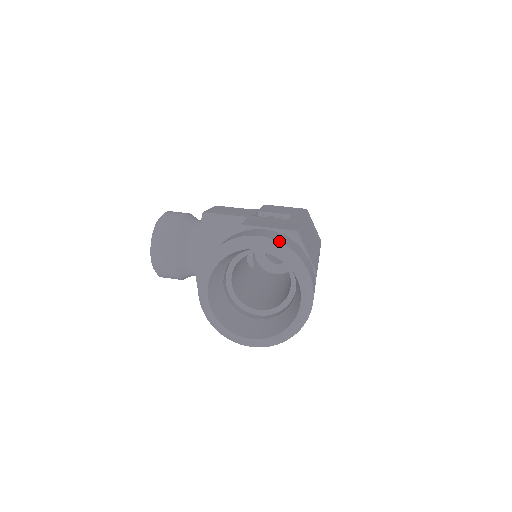
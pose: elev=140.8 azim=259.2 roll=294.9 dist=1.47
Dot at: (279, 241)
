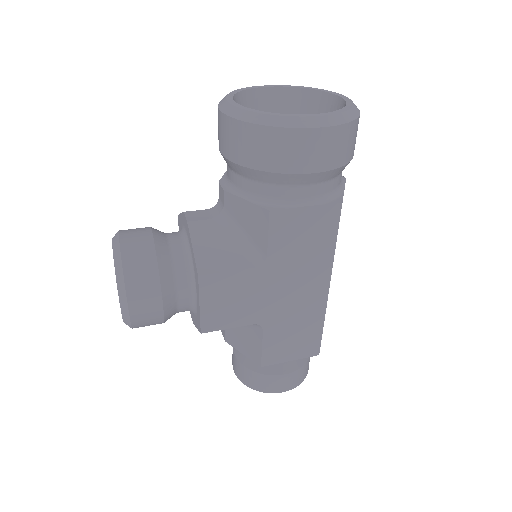
Dot at: occluded
